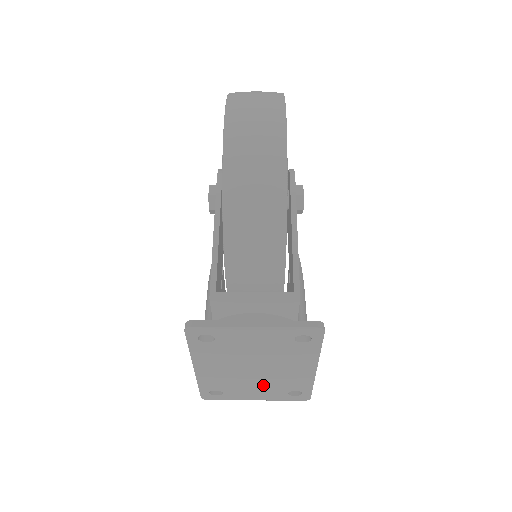
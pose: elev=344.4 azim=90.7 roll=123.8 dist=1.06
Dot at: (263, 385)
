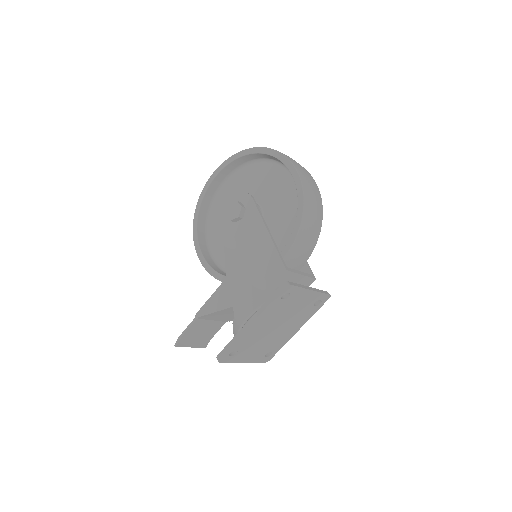
Dot at: (263, 345)
